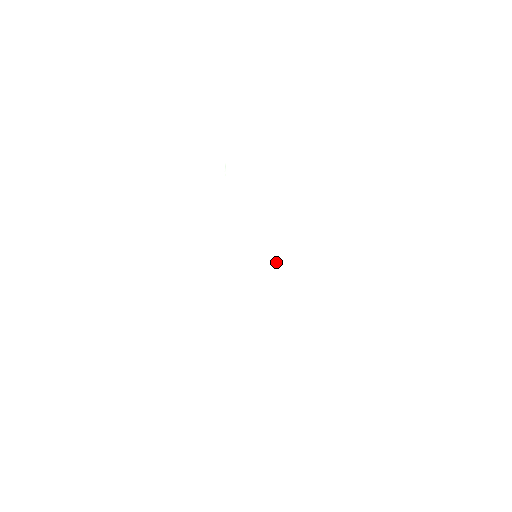
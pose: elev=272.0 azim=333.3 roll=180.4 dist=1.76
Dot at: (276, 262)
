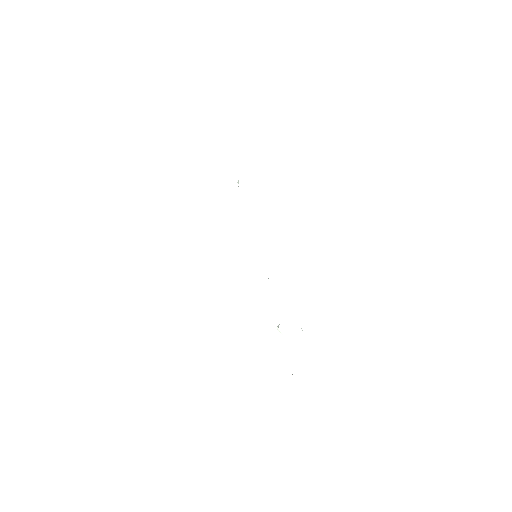
Dot at: occluded
